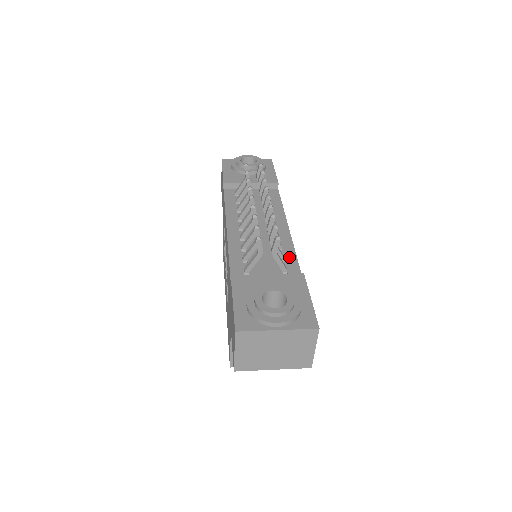
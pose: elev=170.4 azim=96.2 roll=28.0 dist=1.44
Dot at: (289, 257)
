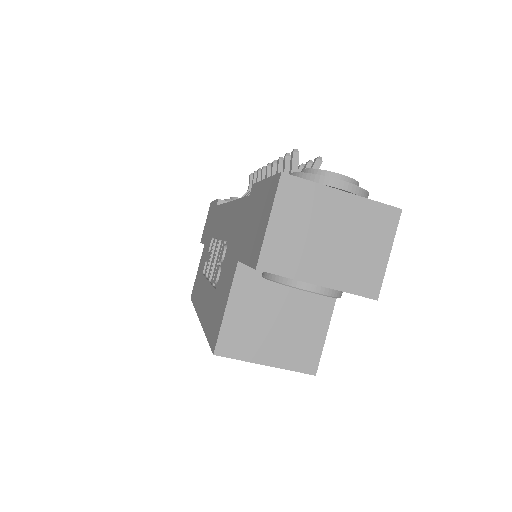
Dot at: occluded
